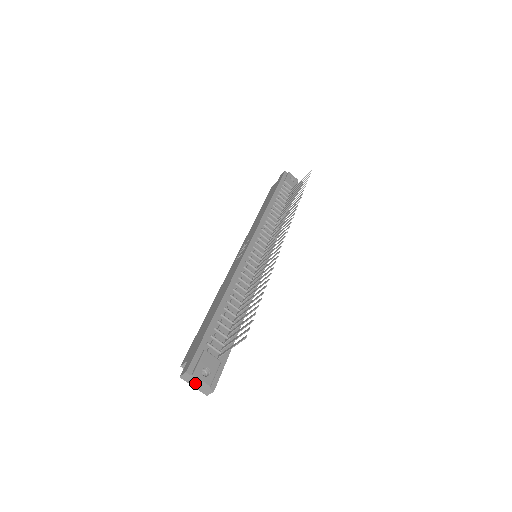
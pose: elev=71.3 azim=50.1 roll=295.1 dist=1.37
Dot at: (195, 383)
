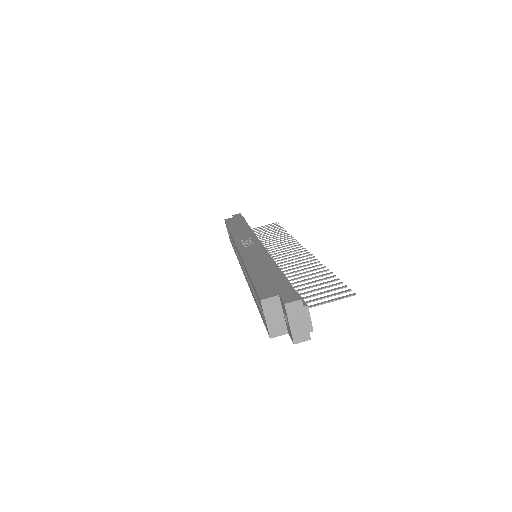
Dot at: (297, 320)
